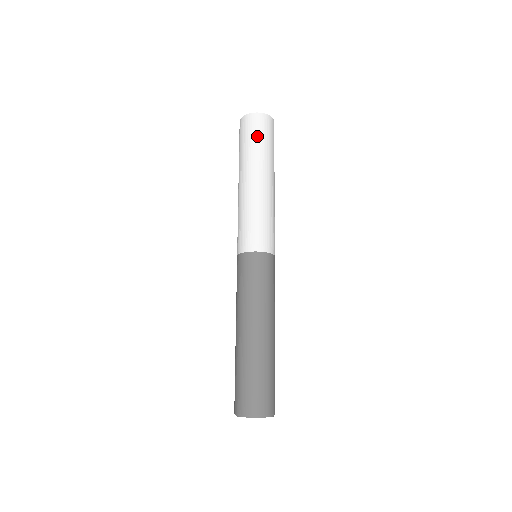
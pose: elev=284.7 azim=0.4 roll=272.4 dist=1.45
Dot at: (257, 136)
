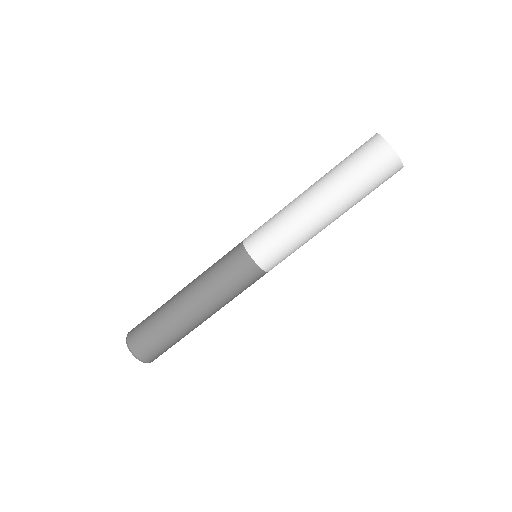
Dot at: (377, 187)
